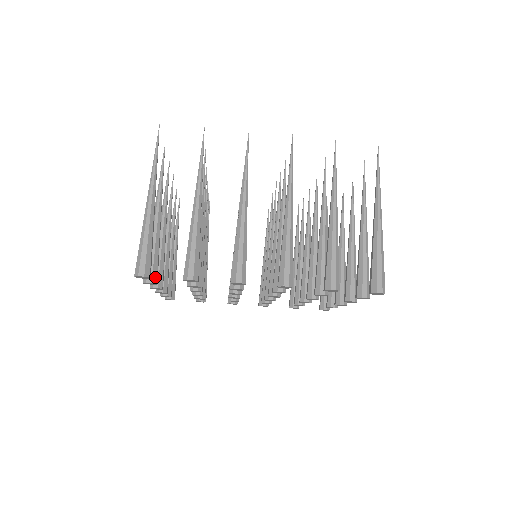
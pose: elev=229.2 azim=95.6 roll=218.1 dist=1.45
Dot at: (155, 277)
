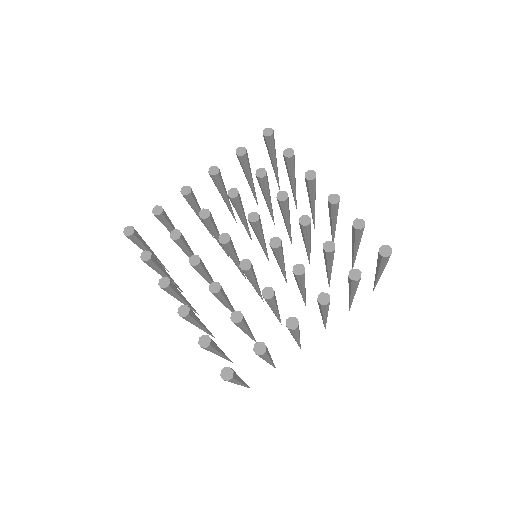
Dot at: occluded
